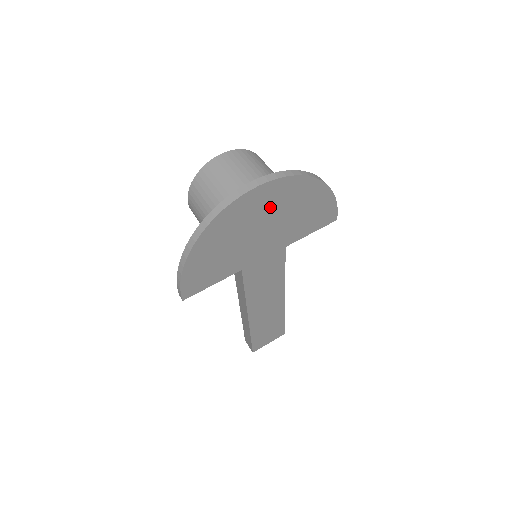
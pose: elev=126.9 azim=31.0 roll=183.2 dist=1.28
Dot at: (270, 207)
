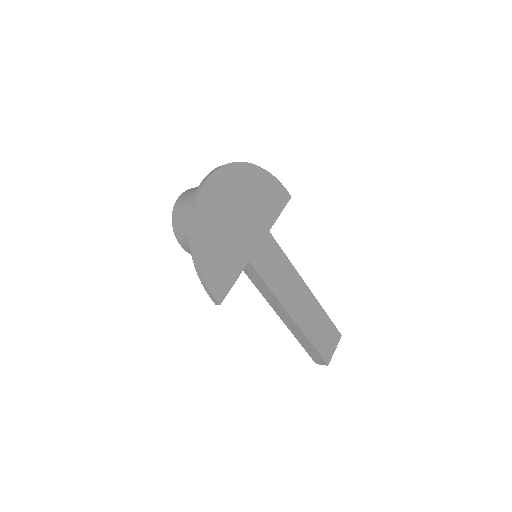
Dot at: (230, 195)
